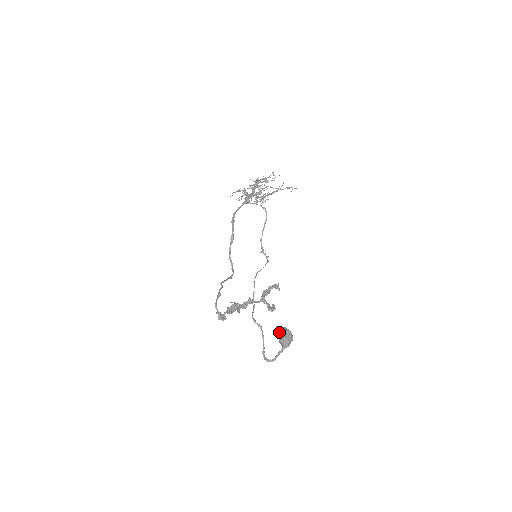
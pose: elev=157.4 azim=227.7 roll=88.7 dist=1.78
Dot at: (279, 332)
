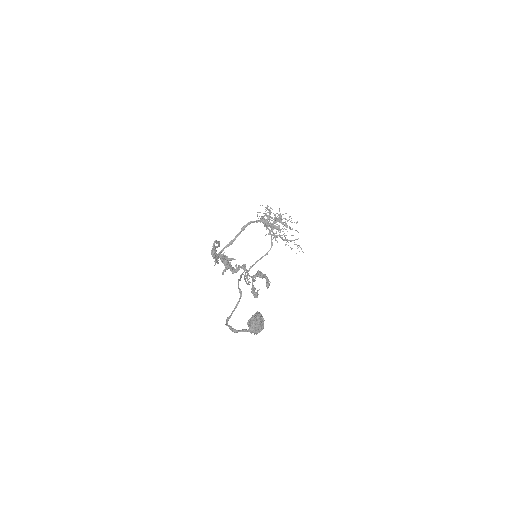
Dot at: (254, 314)
